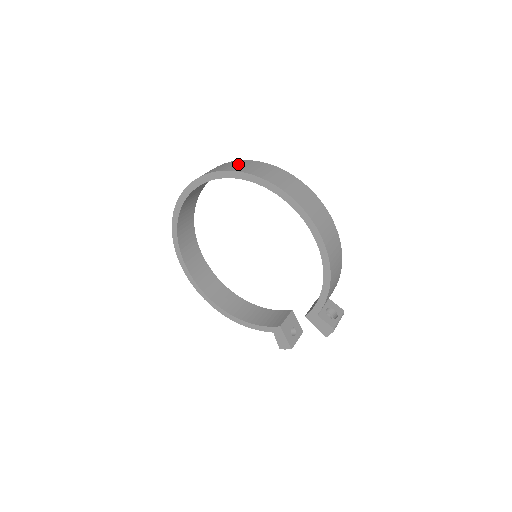
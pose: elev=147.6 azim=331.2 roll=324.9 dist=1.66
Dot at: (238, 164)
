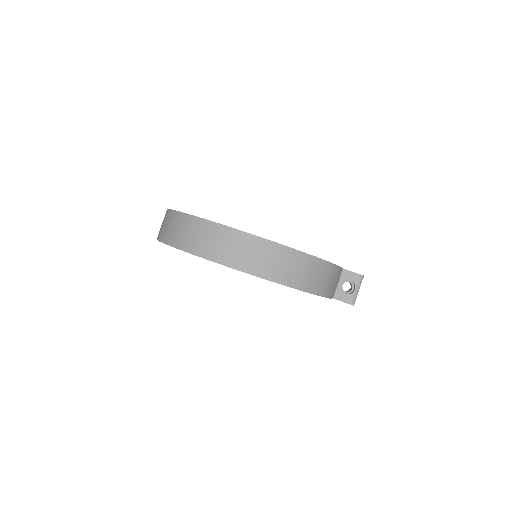
Dot at: (180, 228)
